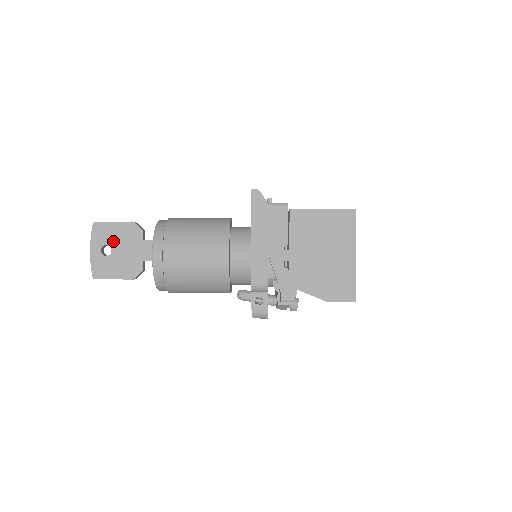
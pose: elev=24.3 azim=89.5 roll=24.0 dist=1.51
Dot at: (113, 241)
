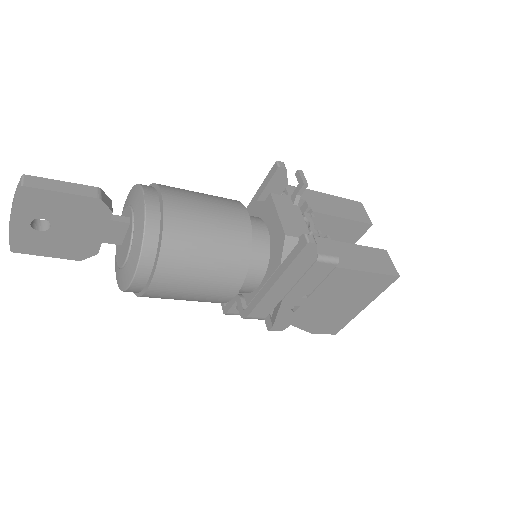
Dot at: (56, 216)
